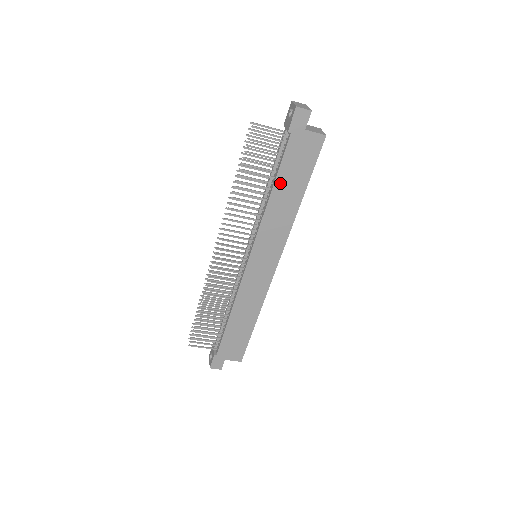
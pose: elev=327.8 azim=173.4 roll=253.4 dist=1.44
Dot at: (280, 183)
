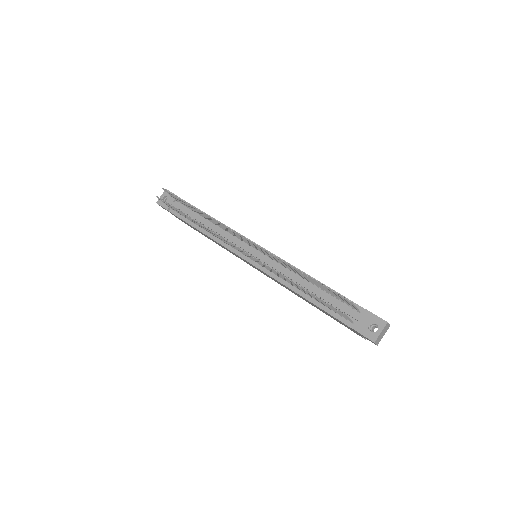
Dot at: (314, 304)
